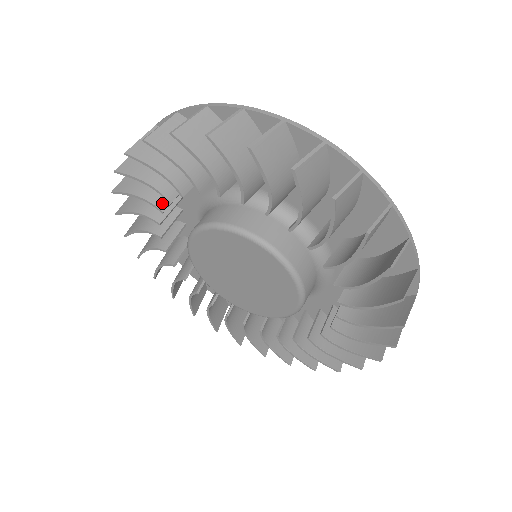
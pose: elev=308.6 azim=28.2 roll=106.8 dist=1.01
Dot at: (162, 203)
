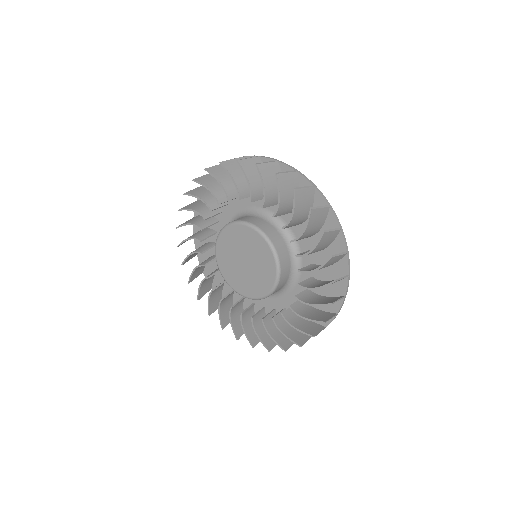
Dot at: (208, 276)
